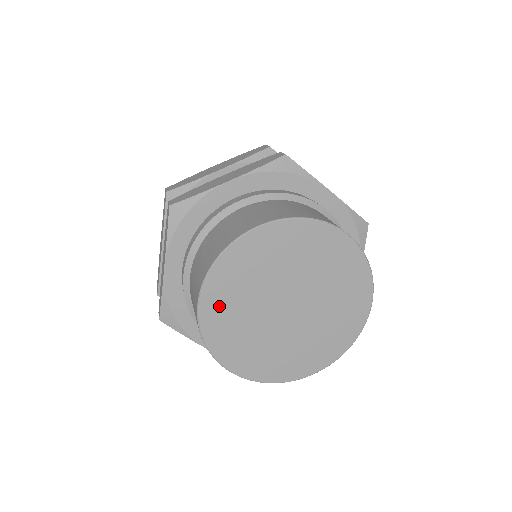
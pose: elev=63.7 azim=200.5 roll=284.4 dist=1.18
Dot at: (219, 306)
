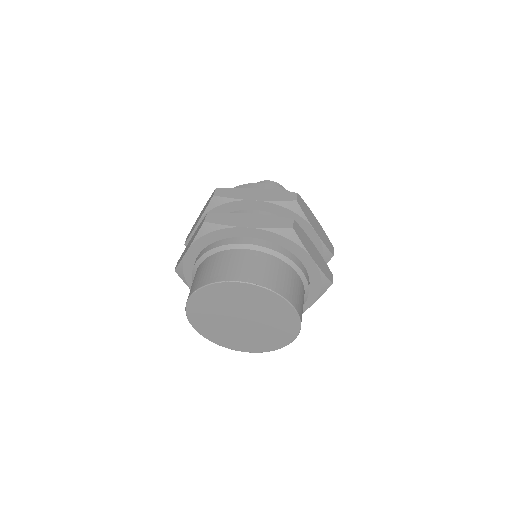
Dot at: (208, 330)
